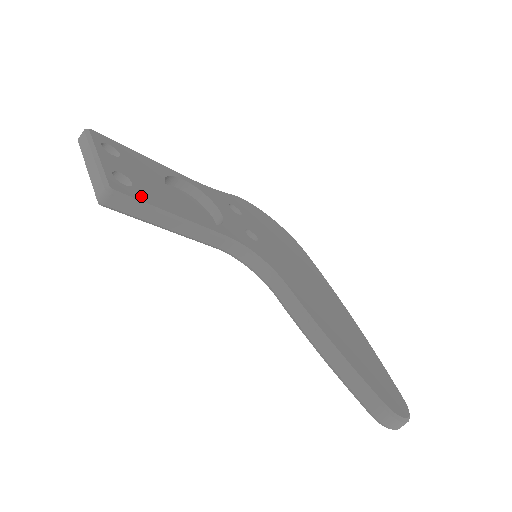
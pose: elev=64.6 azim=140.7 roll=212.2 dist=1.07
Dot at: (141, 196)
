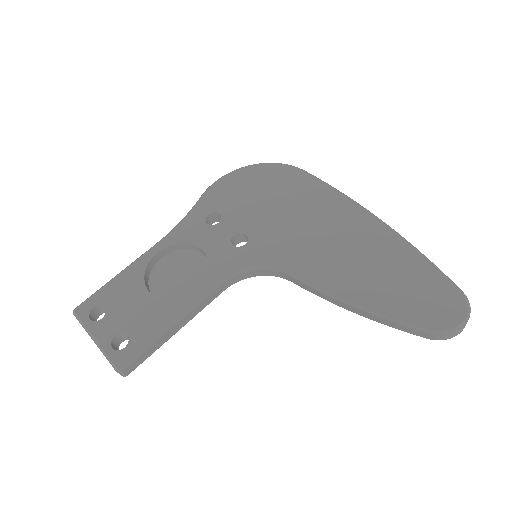
Dot at: (139, 343)
